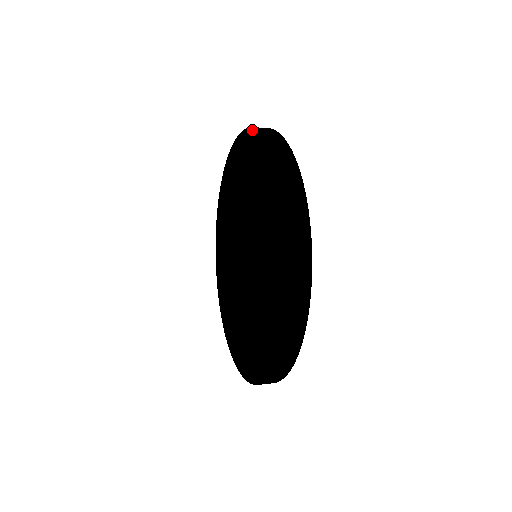
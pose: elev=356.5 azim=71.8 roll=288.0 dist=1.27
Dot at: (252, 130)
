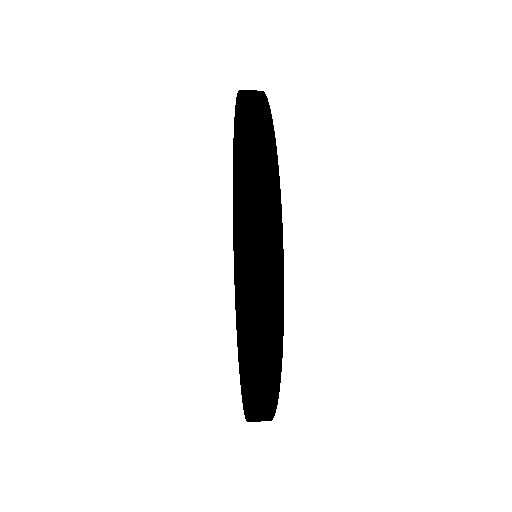
Dot at: (234, 120)
